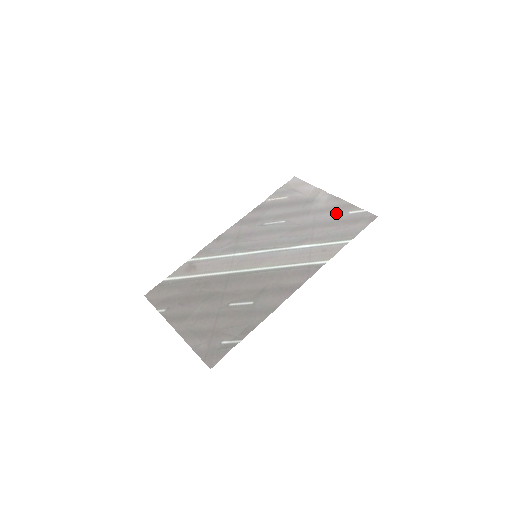
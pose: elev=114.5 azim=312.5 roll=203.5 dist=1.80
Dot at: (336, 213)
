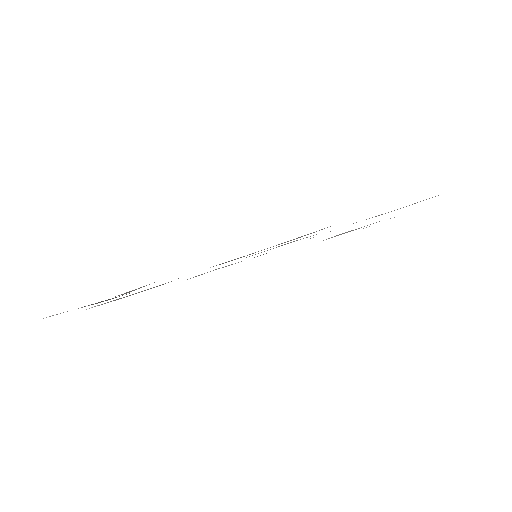
Dot at: occluded
